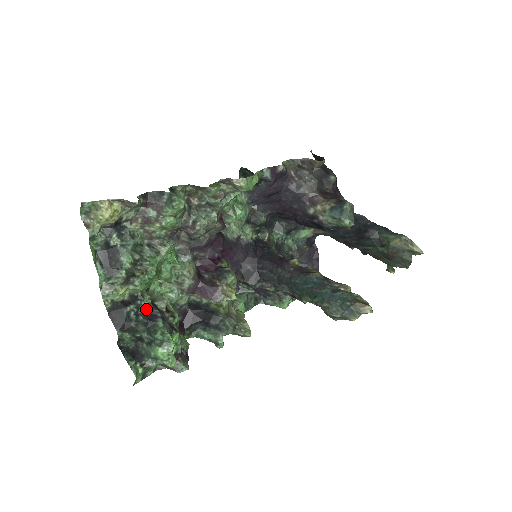
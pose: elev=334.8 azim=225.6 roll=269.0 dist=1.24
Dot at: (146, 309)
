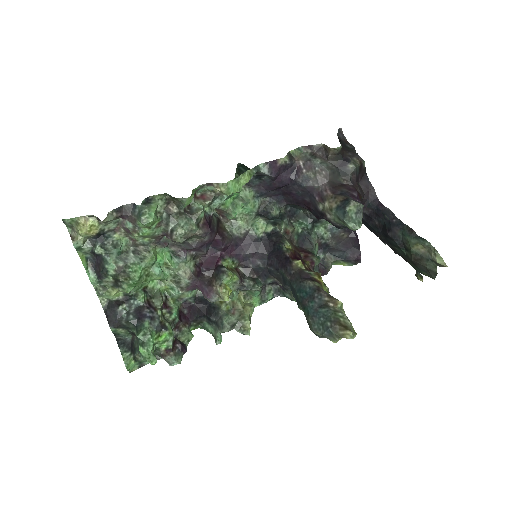
Dot at: (138, 308)
